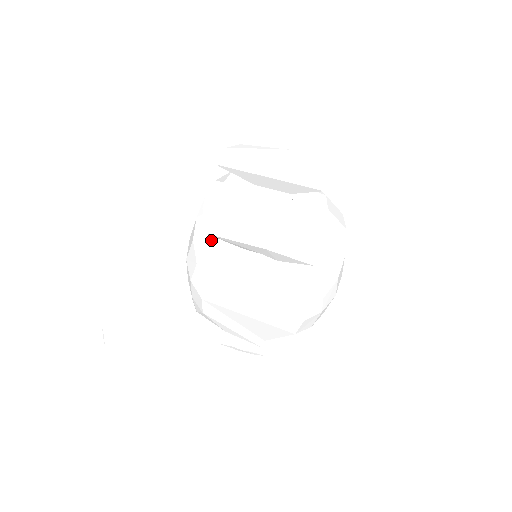
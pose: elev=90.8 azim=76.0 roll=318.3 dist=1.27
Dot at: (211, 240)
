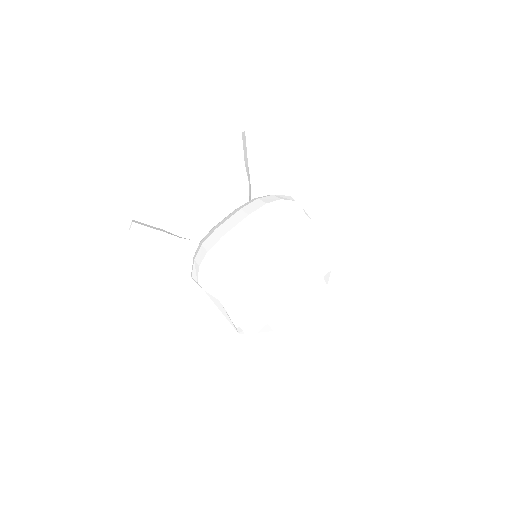
Dot at: occluded
